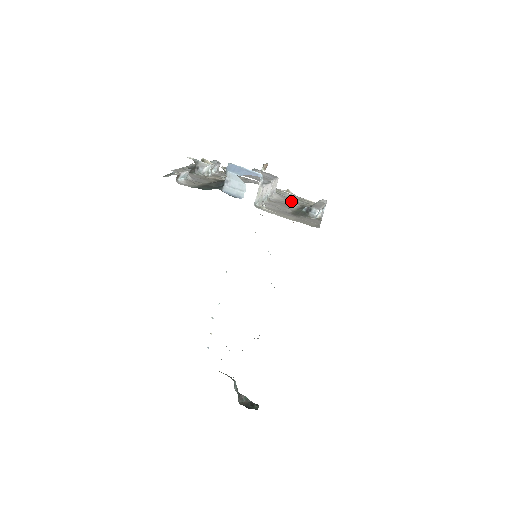
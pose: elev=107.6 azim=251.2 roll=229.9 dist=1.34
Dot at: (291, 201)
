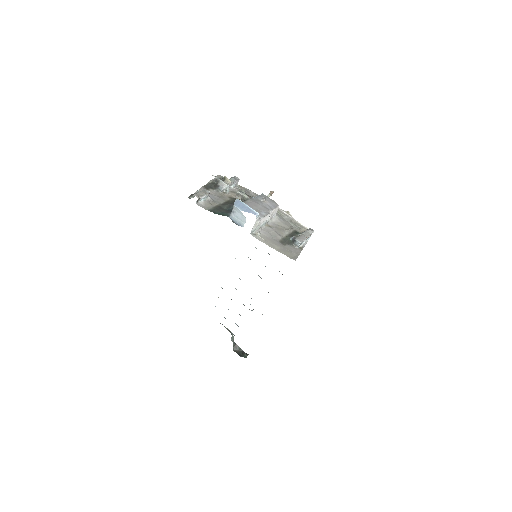
Dot at: (286, 225)
